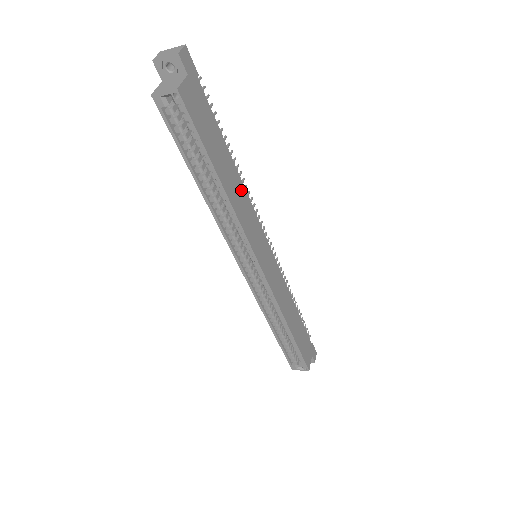
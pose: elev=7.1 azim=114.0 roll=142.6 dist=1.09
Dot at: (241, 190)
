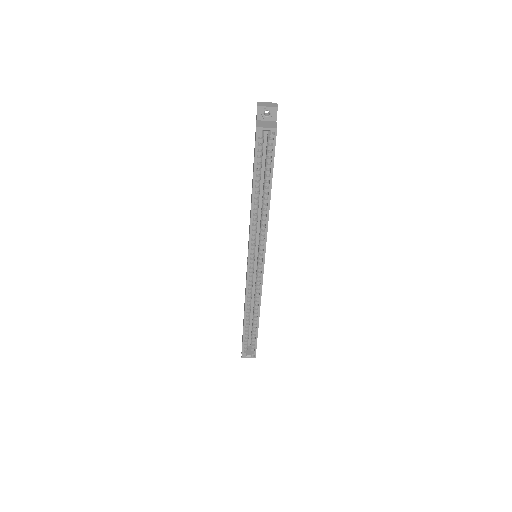
Dot at: occluded
